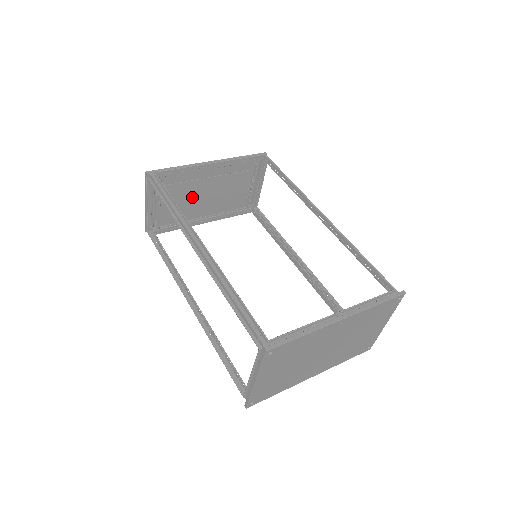
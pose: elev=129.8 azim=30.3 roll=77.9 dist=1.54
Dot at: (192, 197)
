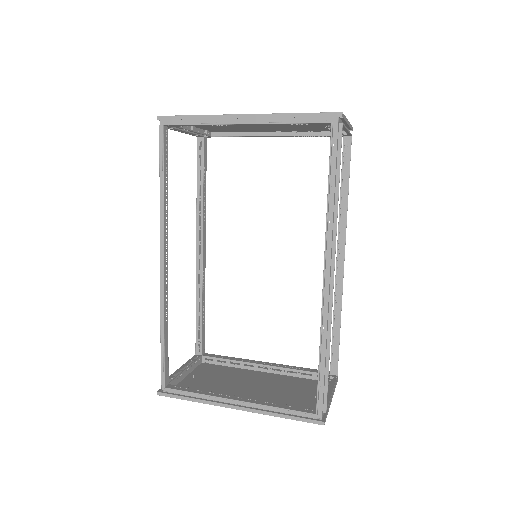
Dot at: (239, 126)
